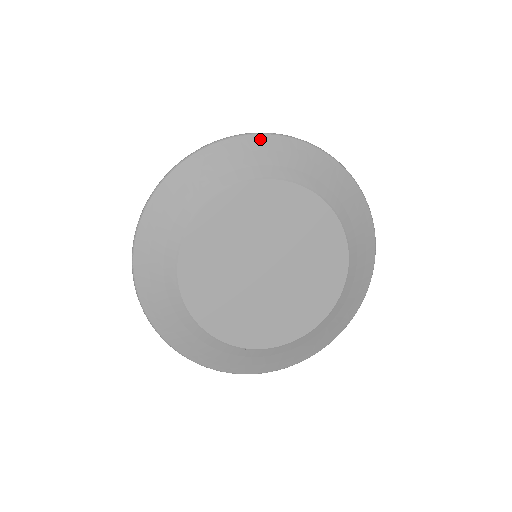
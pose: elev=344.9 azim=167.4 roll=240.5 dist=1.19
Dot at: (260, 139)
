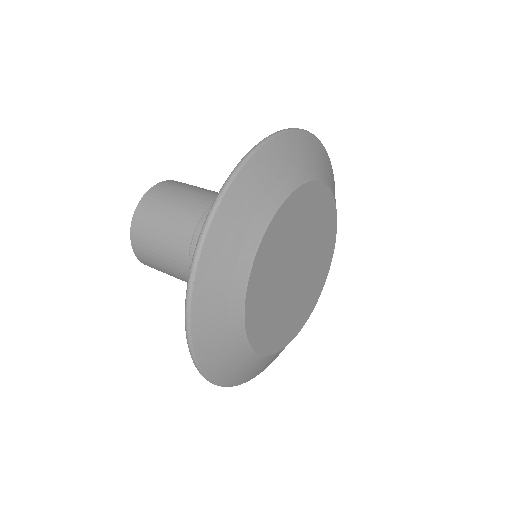
Dot at: (279, 142)
